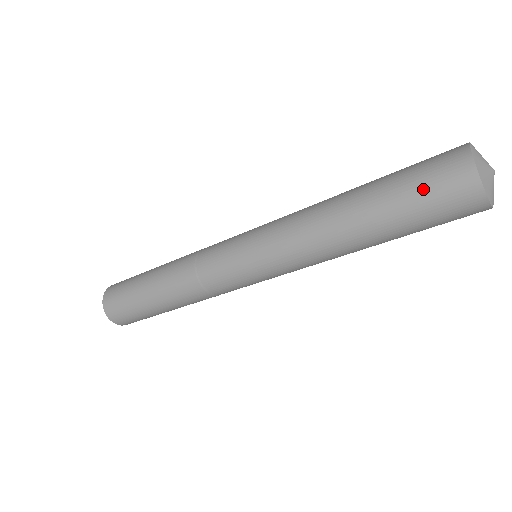
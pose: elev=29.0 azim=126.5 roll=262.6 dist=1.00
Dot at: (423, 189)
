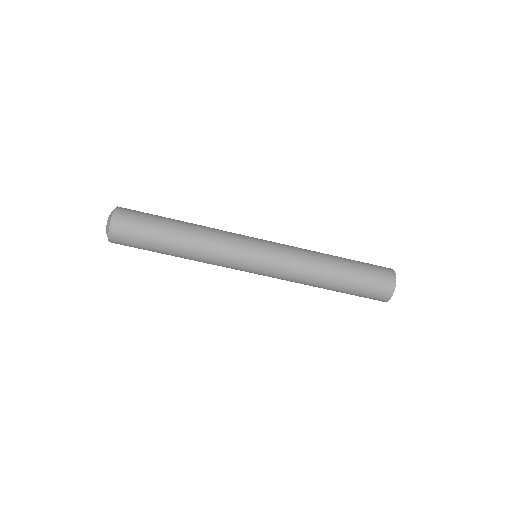
Dot at: (370, 288)
